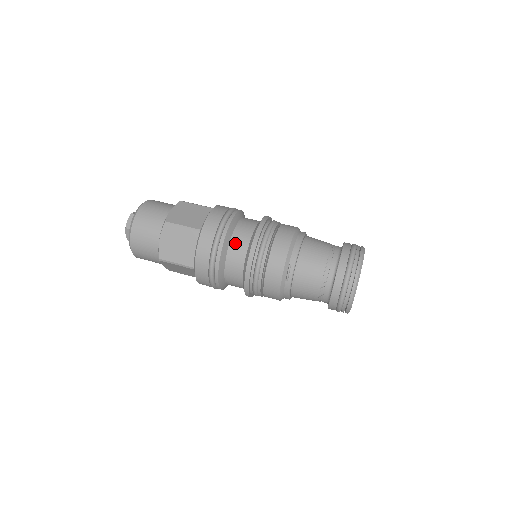
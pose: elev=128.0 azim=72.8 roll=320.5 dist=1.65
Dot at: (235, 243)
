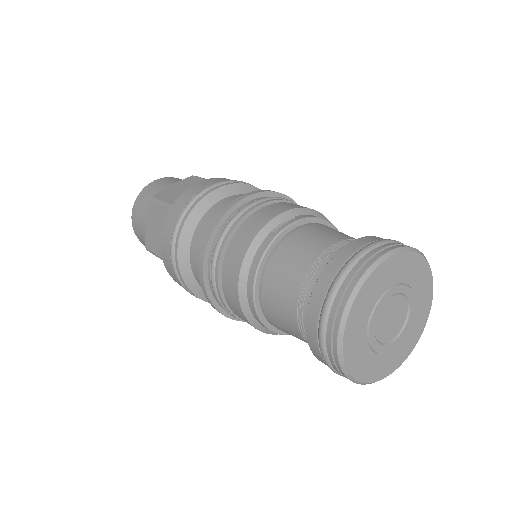
Dot at: occluded
